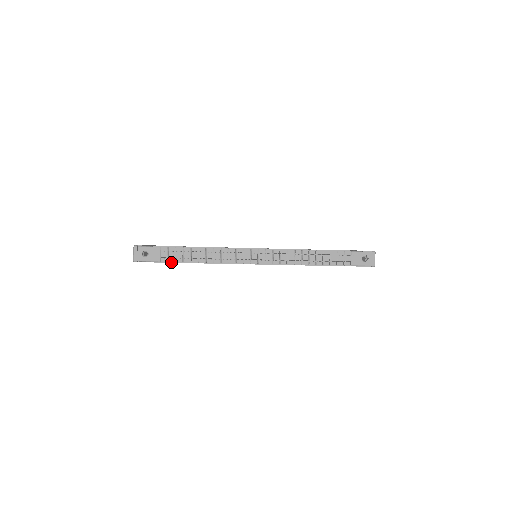
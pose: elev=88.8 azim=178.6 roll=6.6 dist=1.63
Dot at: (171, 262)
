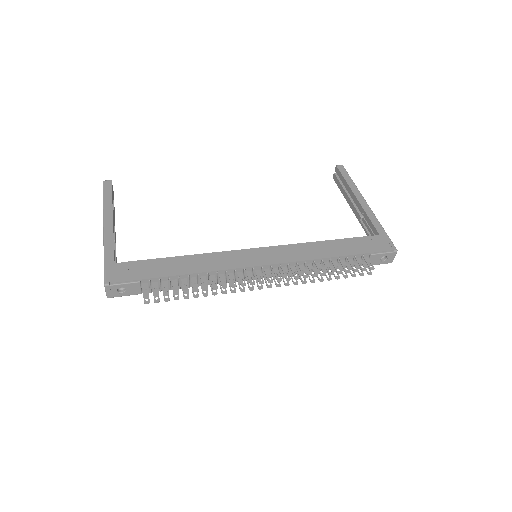
Dot at: occluded
